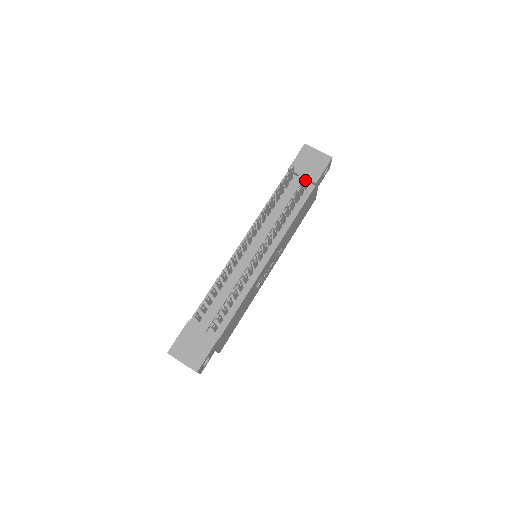
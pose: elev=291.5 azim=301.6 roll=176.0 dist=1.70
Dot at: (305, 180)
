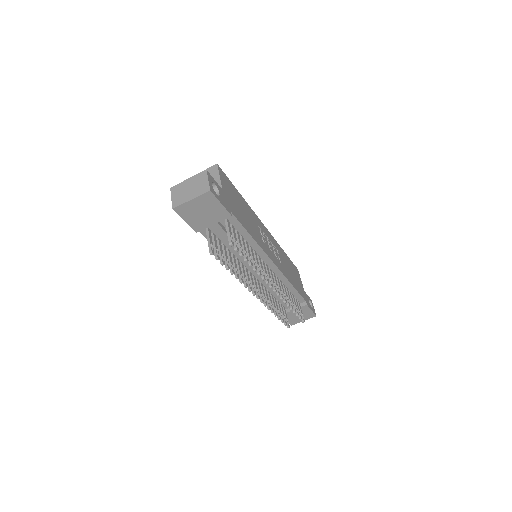
Dot at: occluded
